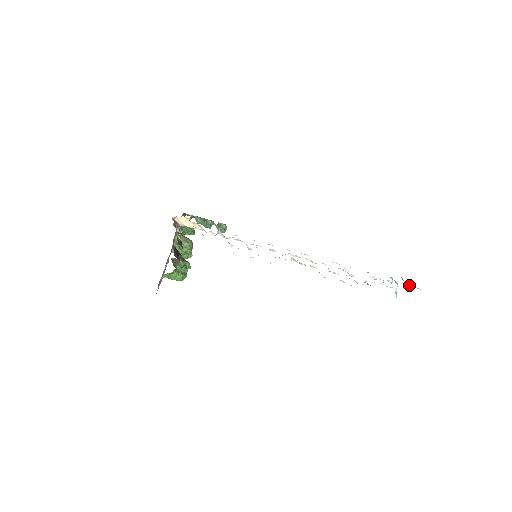
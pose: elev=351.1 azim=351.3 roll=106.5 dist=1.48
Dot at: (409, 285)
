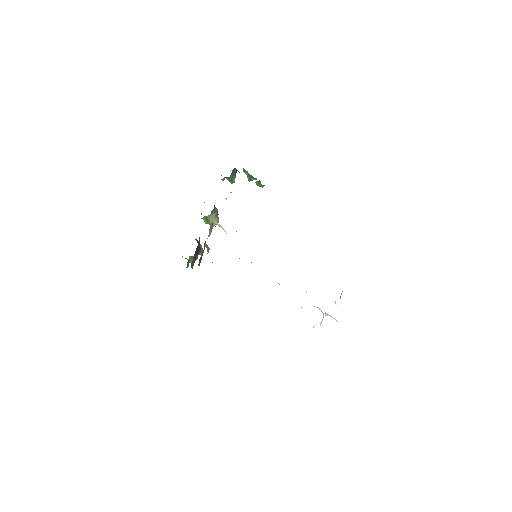
Dot at: (332, 317)
